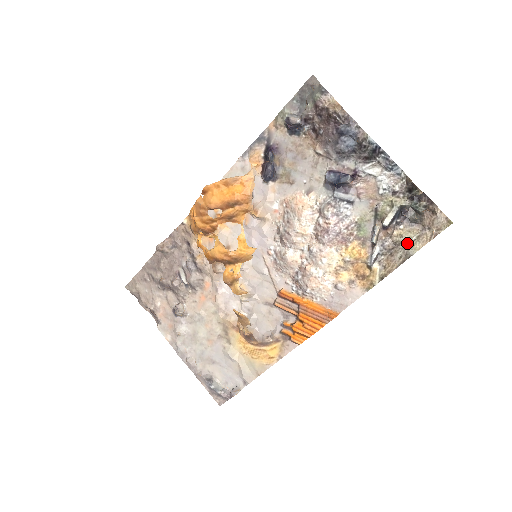
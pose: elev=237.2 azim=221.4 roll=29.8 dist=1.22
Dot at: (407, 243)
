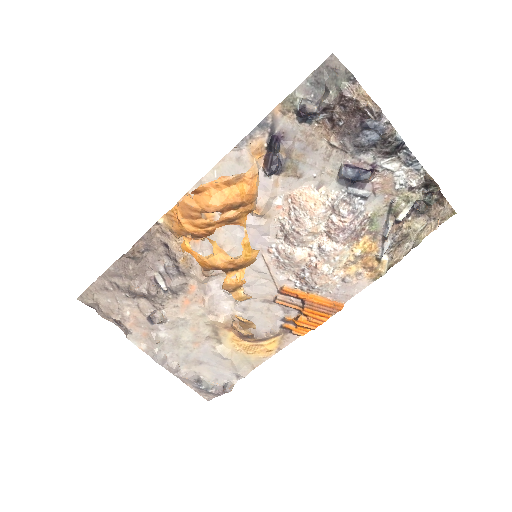
Dot at: (414, 234)
